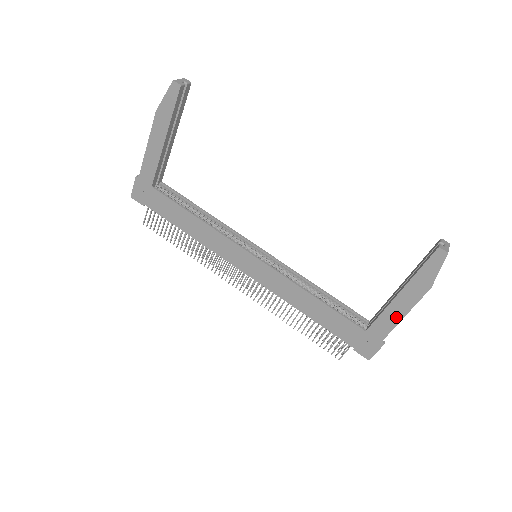
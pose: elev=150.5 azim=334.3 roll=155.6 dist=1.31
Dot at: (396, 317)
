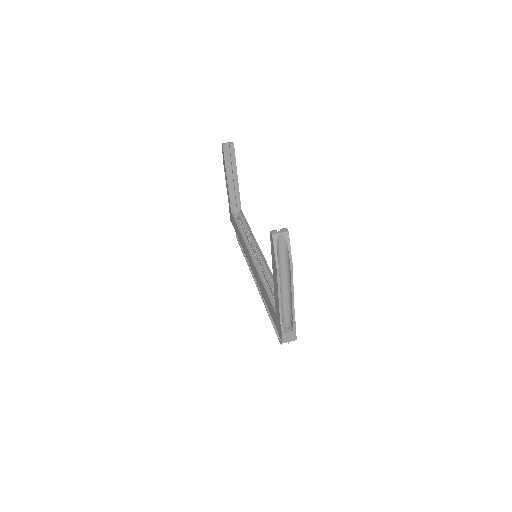
Dot at: (277, 298)
